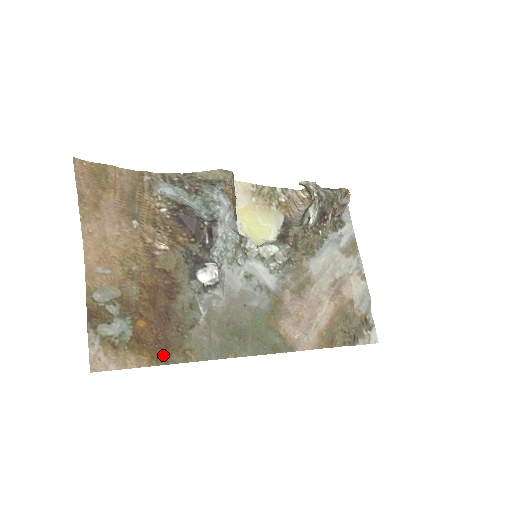
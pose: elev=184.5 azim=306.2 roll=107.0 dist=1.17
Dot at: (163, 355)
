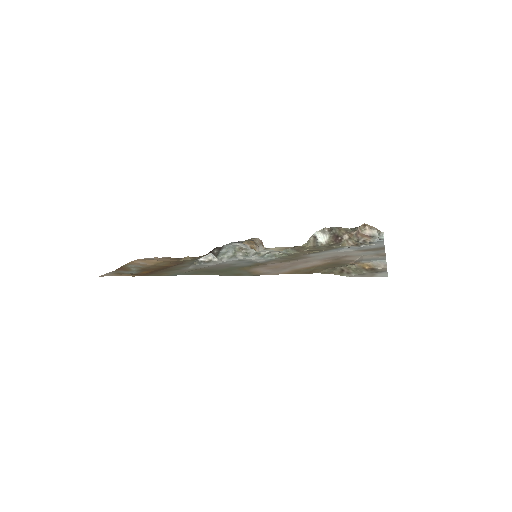
Dot at: (145, 275)
